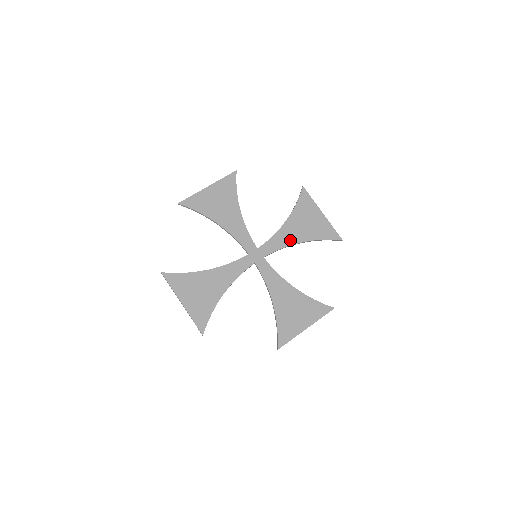
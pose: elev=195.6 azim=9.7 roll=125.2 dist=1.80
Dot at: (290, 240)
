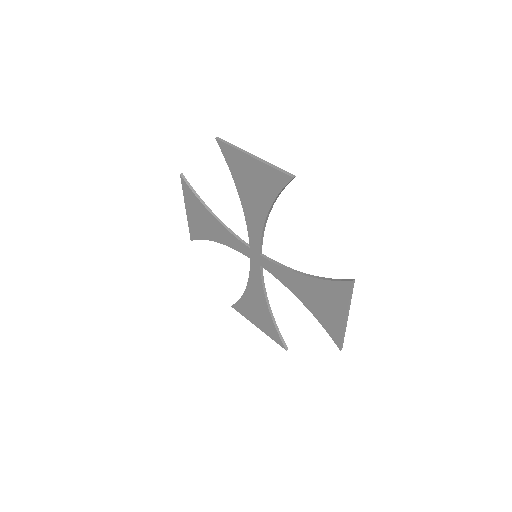
Dot at: (259, 220)
